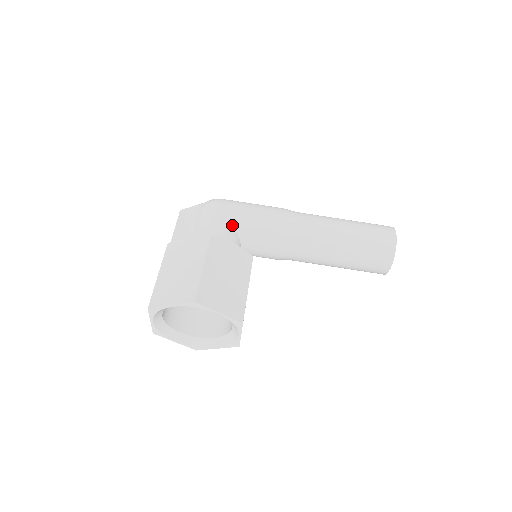
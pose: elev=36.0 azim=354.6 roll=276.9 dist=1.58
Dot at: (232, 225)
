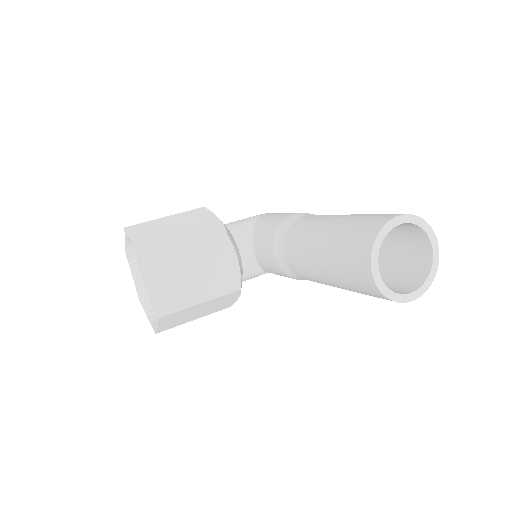
Dot at: (254, 224)
